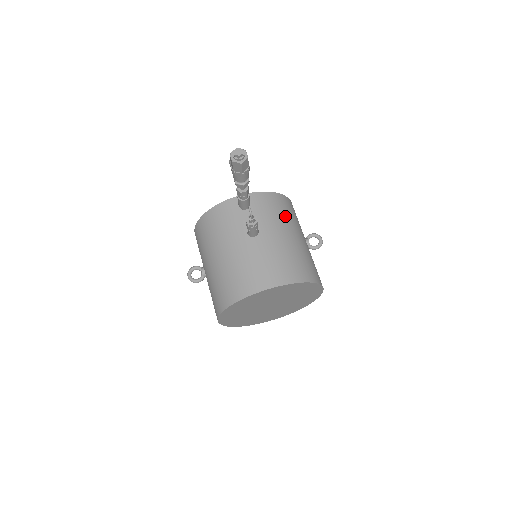
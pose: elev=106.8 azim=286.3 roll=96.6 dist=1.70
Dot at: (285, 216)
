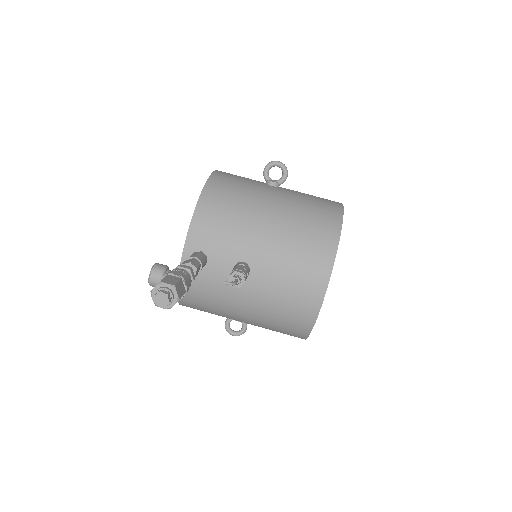
Dot at: (237, 210)
